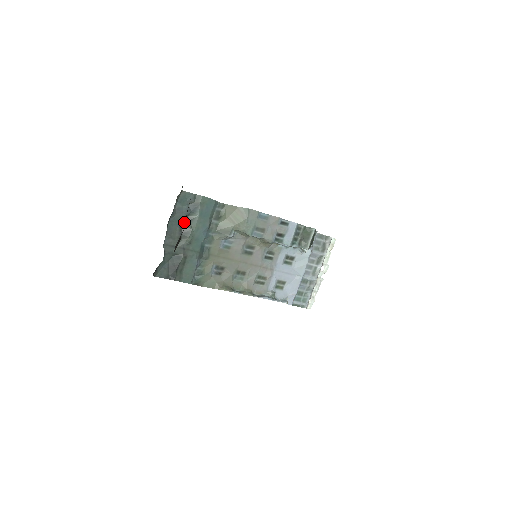
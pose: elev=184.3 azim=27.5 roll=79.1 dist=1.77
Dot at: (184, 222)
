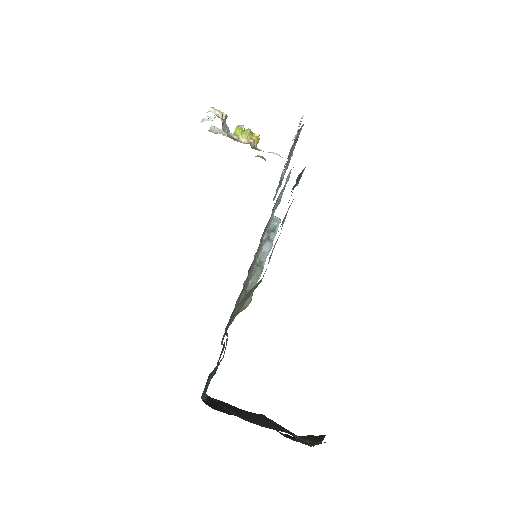
Dot at: (296, 440)
